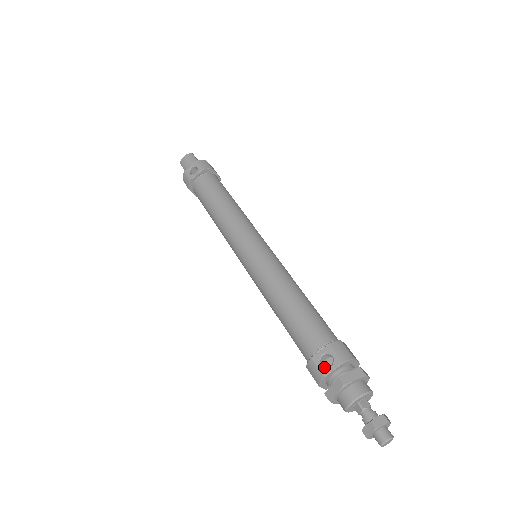
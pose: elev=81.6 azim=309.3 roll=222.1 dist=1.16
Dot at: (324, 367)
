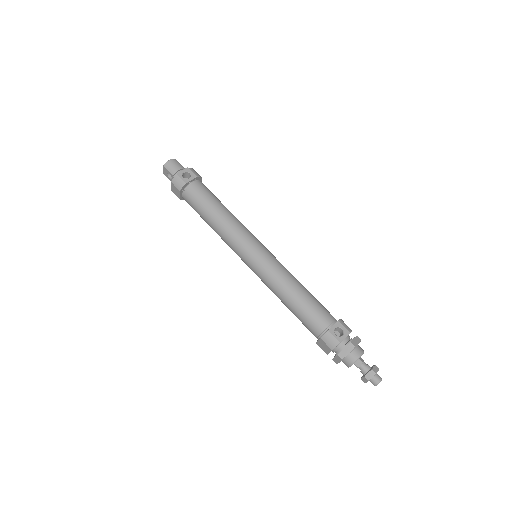
Dot at: (338, 336)
